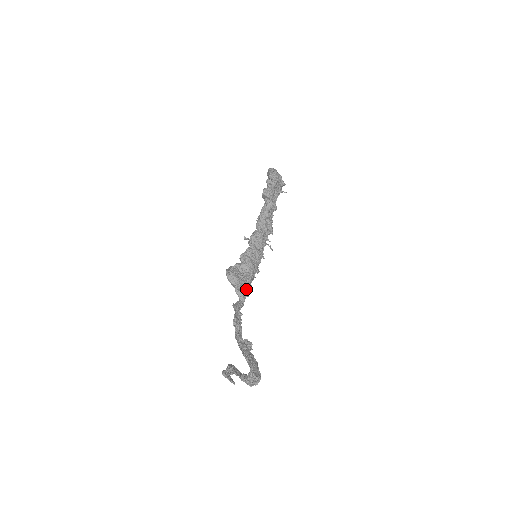
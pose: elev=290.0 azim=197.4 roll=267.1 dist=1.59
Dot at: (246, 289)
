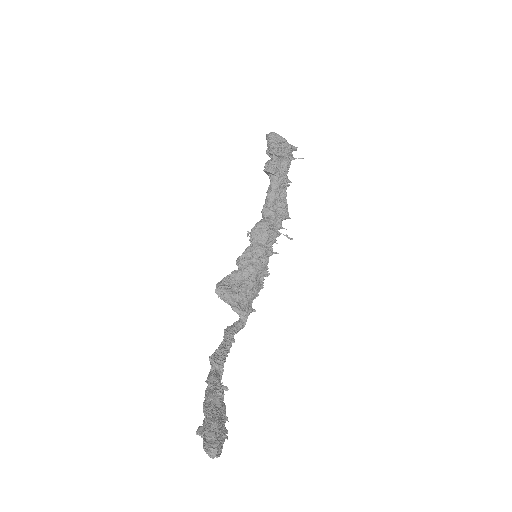
Dot at: (247, 303)
